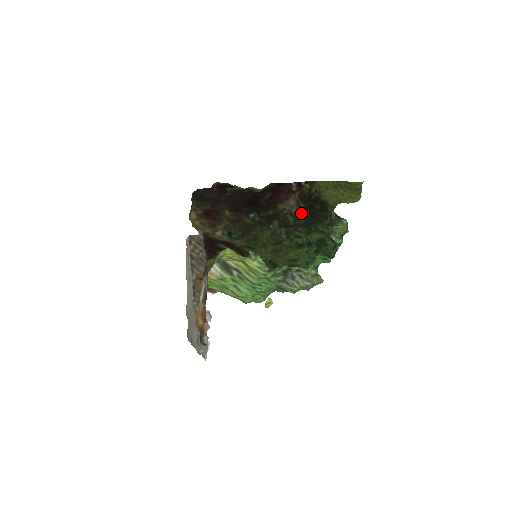
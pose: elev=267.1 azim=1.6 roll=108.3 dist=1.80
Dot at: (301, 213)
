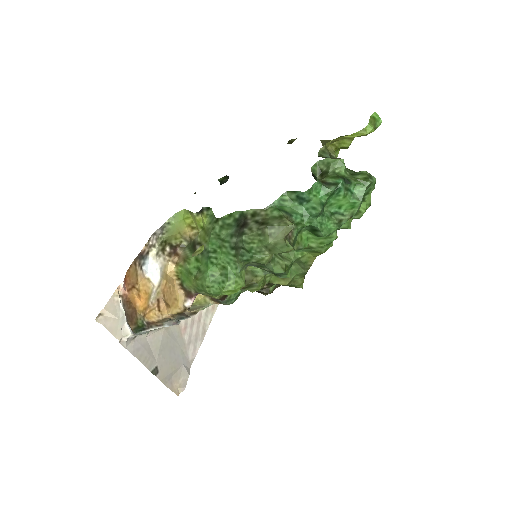
Dot at: occluded
